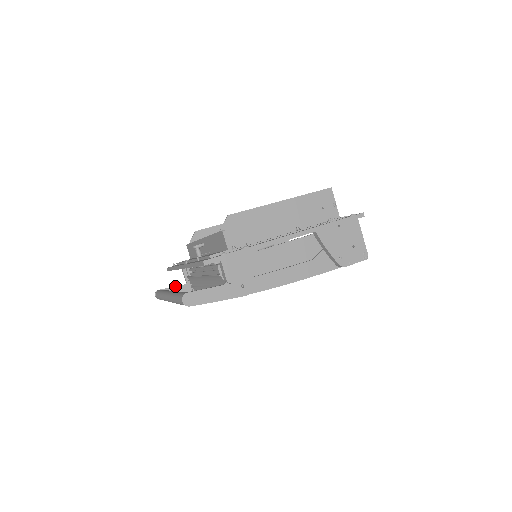
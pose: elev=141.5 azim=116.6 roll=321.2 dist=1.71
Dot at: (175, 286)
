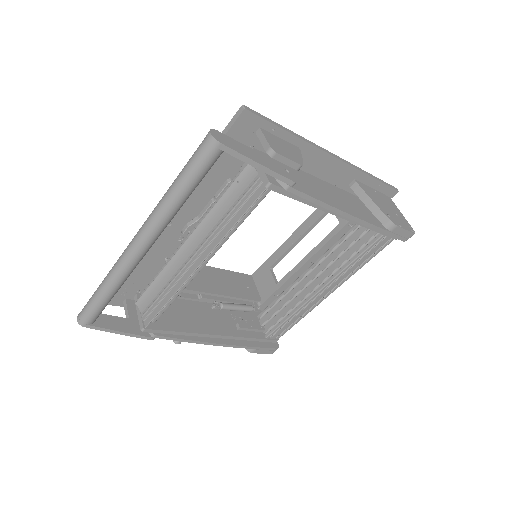
Dot at: occluded
